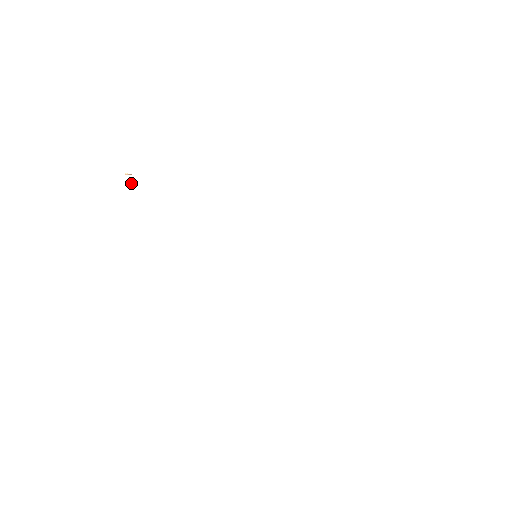
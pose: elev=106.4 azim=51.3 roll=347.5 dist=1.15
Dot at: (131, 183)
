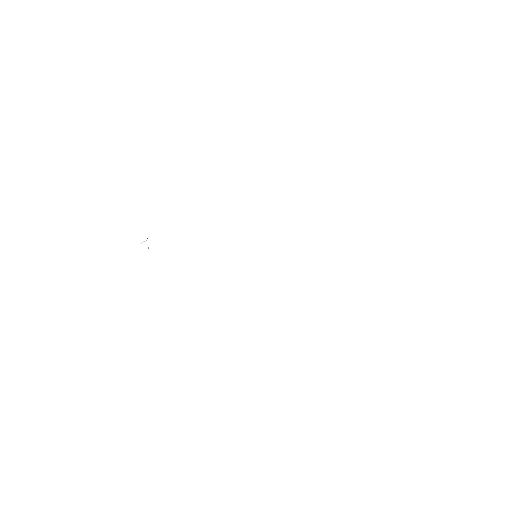
Dot at: (148, 248)
